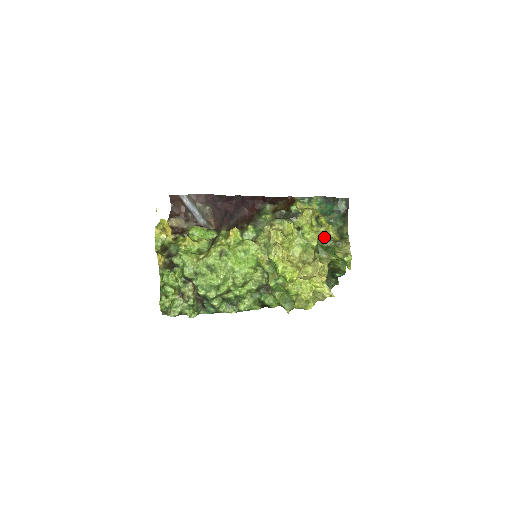
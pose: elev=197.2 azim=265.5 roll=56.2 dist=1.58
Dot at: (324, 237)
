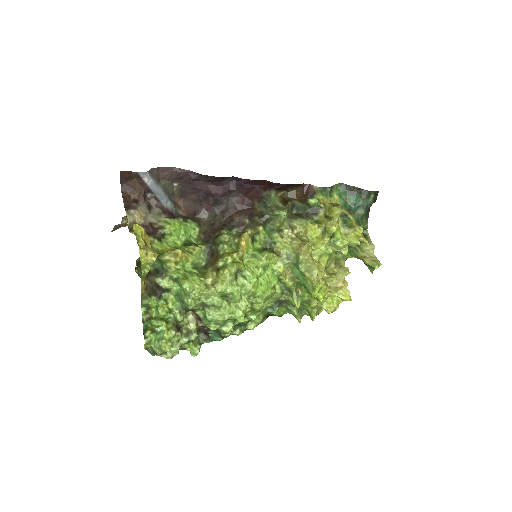
Dot at: (357, 244)
